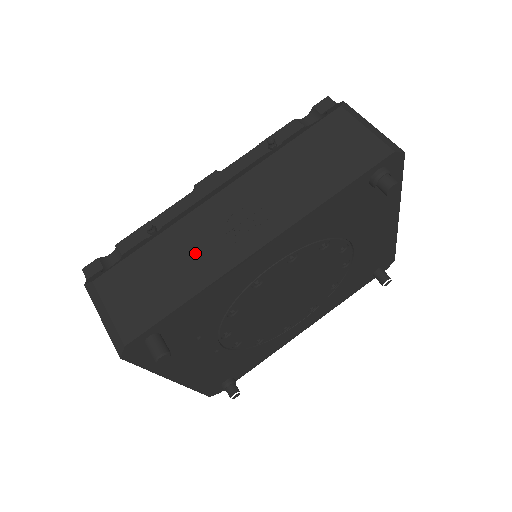
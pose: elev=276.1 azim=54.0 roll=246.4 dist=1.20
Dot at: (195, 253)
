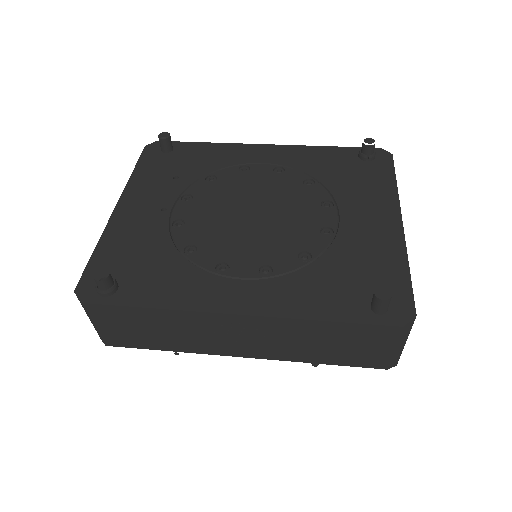
Dot at: occluded
